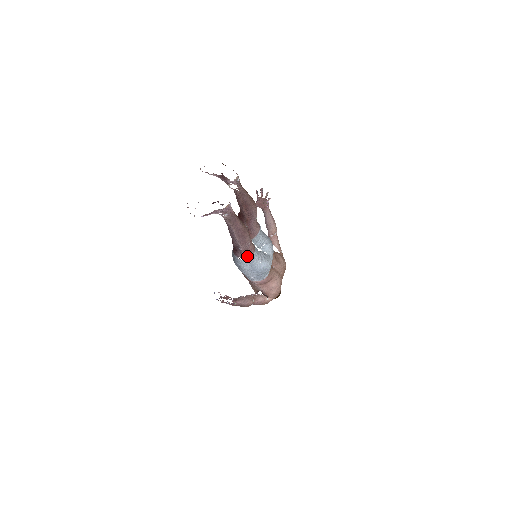
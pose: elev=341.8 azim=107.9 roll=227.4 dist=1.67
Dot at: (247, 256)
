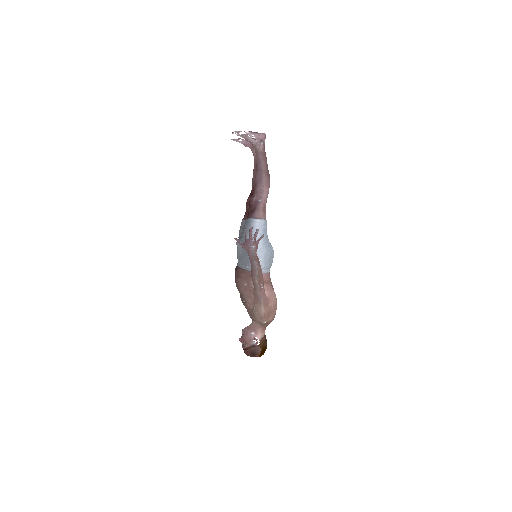
Dot at: (263, 216)
